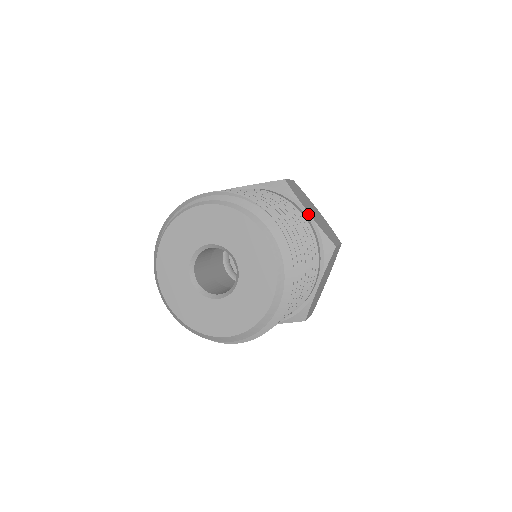
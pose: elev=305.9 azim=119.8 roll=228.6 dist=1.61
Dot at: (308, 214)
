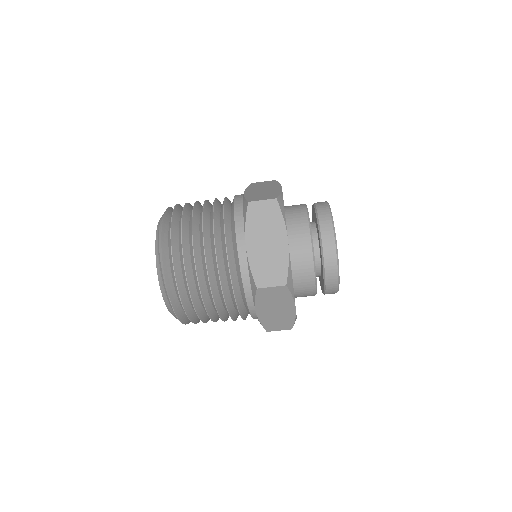
Dot at: (256, 312)
